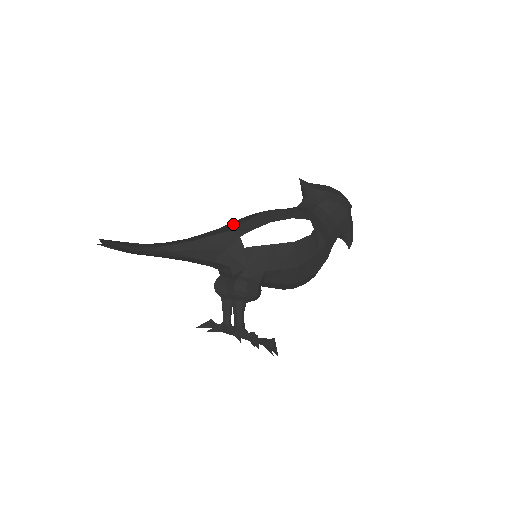
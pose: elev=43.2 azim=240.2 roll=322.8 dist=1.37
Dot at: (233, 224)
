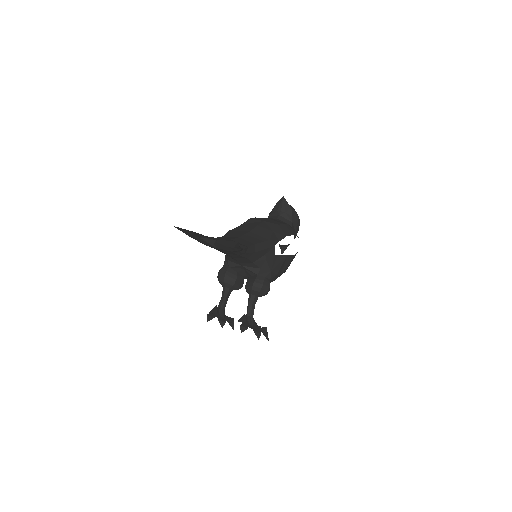
Dot at: (263, 231)
